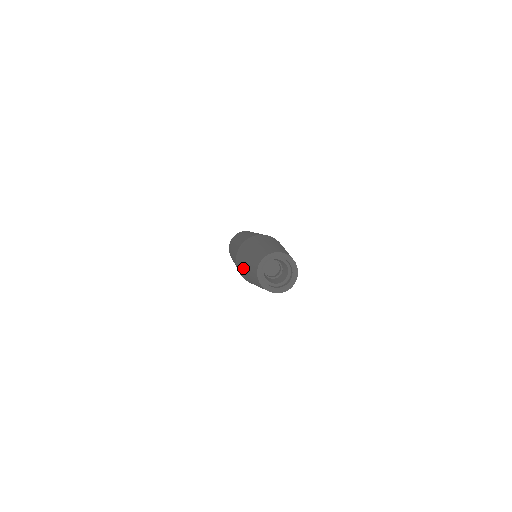
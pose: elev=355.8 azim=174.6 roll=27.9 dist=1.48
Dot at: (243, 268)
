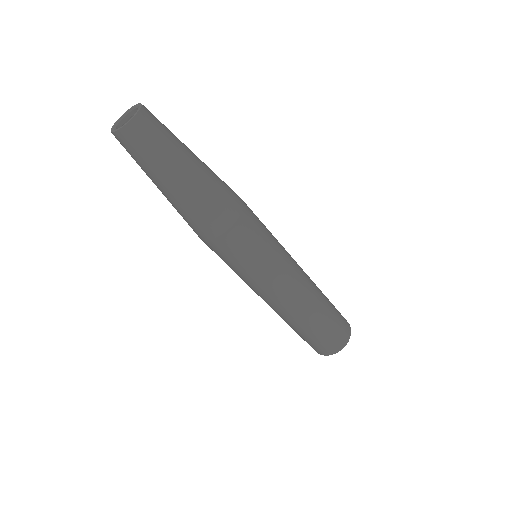
Dot at: occluded
